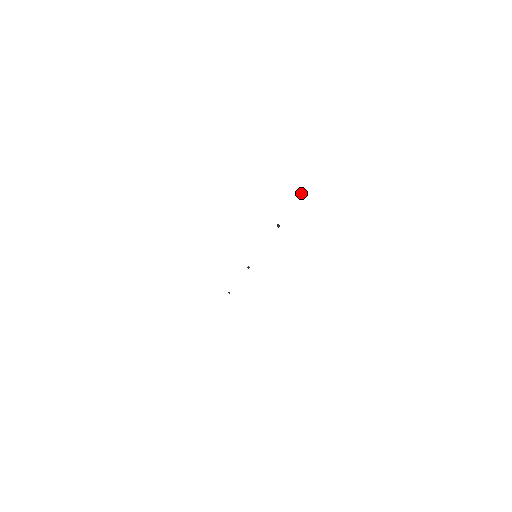
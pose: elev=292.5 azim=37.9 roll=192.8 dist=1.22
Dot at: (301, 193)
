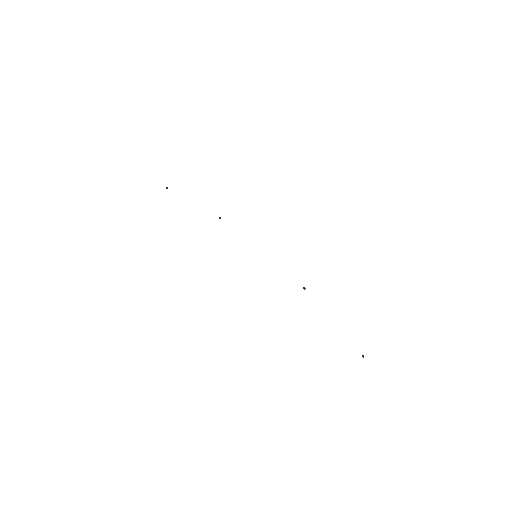
Dot at: (363, 357)
